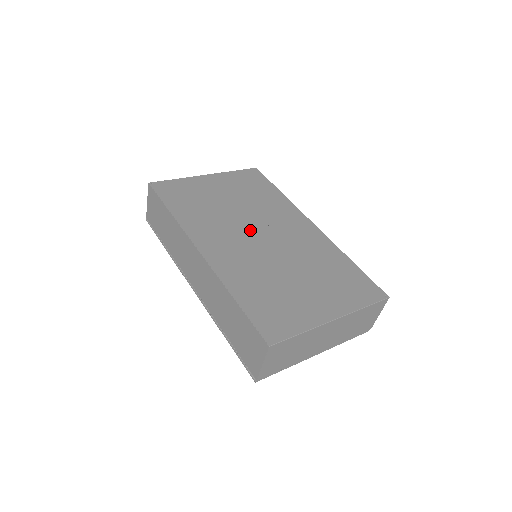
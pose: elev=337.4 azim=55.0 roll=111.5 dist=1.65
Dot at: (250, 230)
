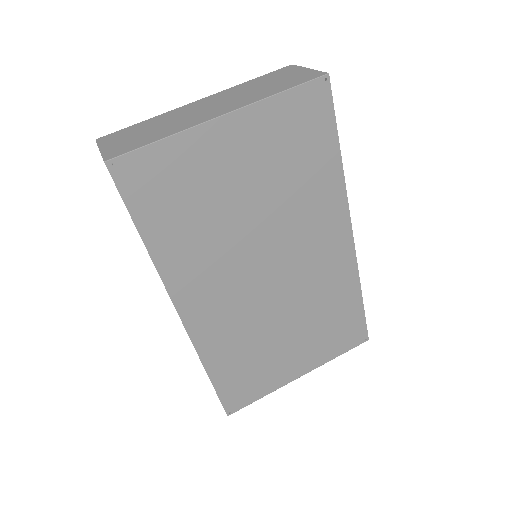
Dot at: (259, 264)
